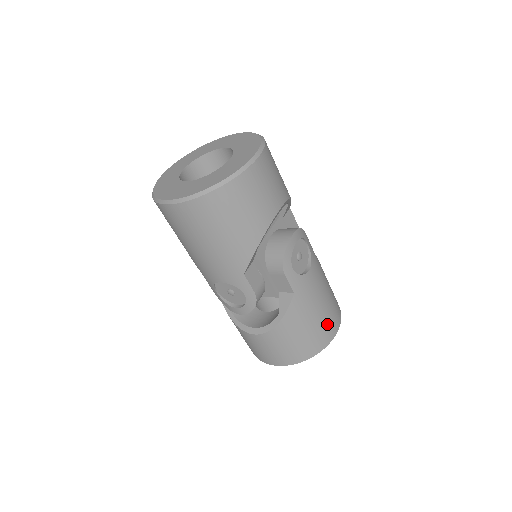
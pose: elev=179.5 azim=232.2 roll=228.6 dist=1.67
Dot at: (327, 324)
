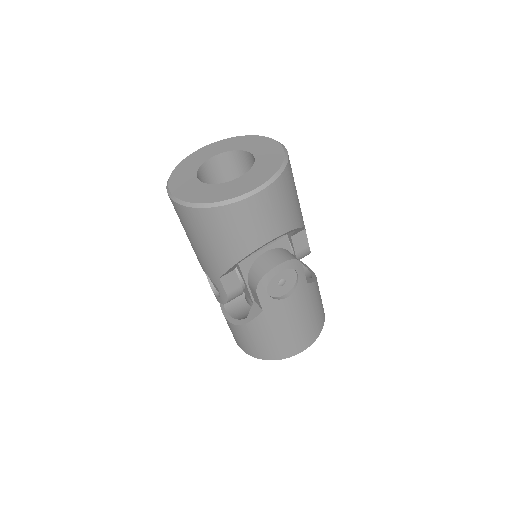
Dot at: (292, 343)
